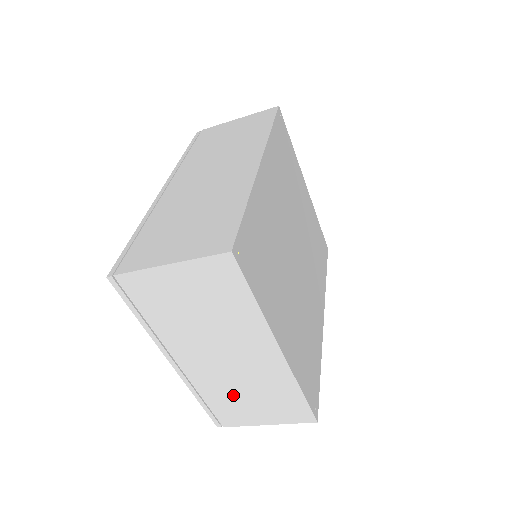
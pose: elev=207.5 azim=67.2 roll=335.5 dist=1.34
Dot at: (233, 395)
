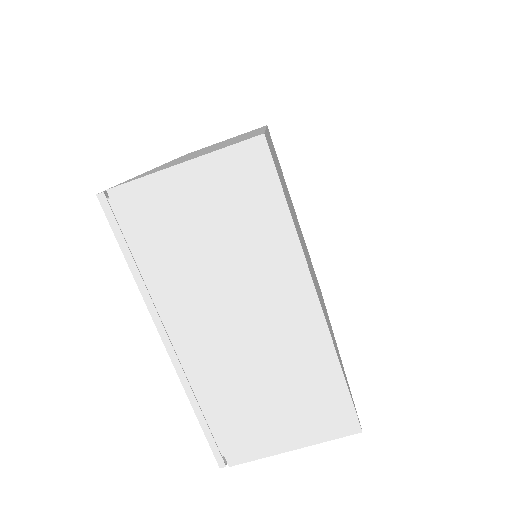
Dot at: (248, 396)
